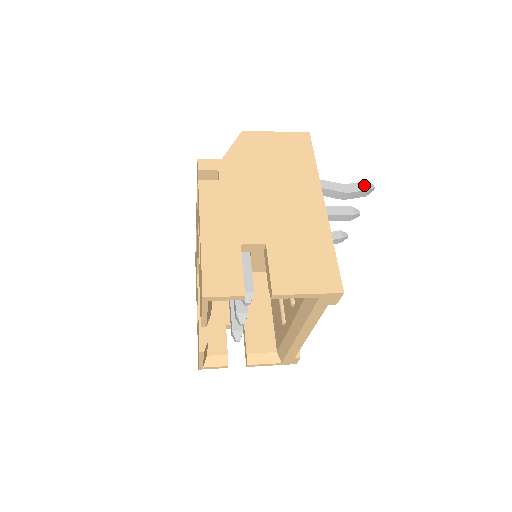
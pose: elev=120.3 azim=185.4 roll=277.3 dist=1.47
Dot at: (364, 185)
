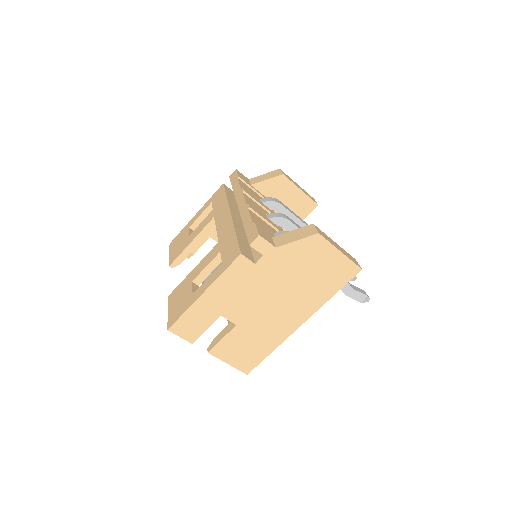
Dot at: (363, 298)
